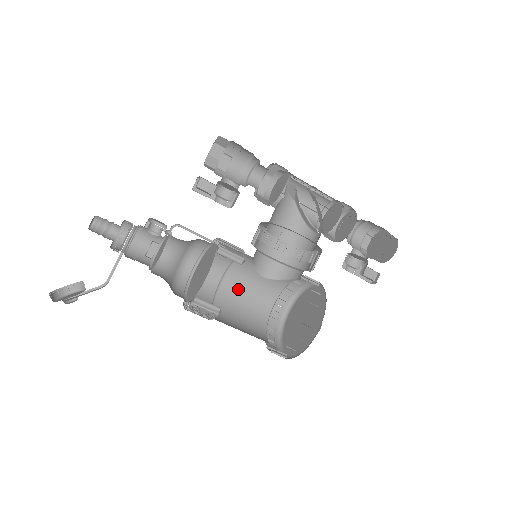
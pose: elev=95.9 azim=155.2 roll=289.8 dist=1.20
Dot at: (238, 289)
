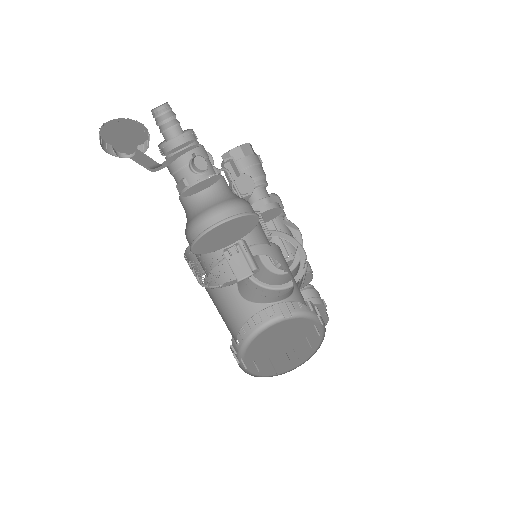
Dot at: (216, 295)
